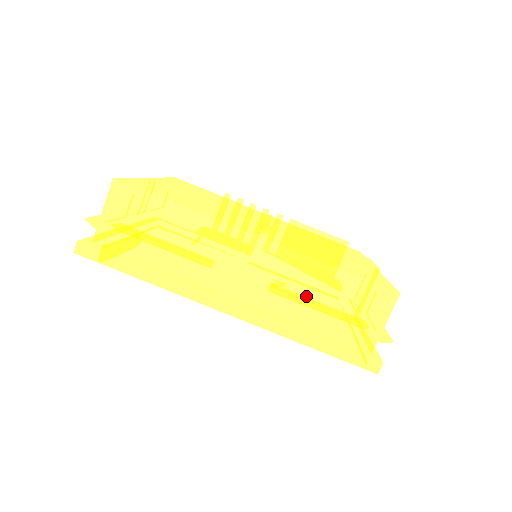
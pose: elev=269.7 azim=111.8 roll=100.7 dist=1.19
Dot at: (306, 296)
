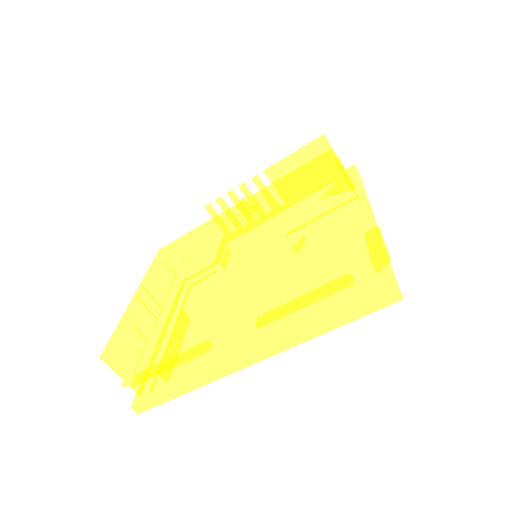
Dot at: (289, 299)
